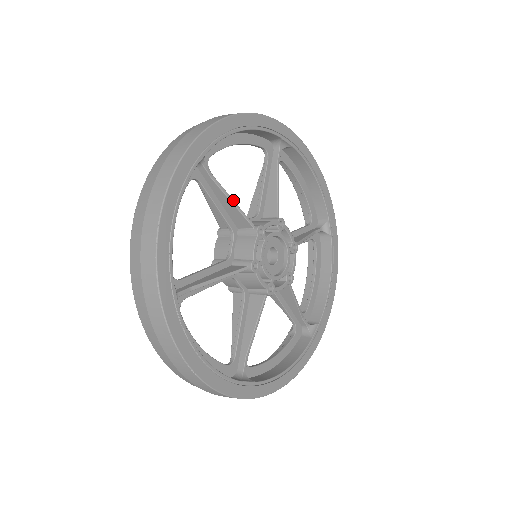
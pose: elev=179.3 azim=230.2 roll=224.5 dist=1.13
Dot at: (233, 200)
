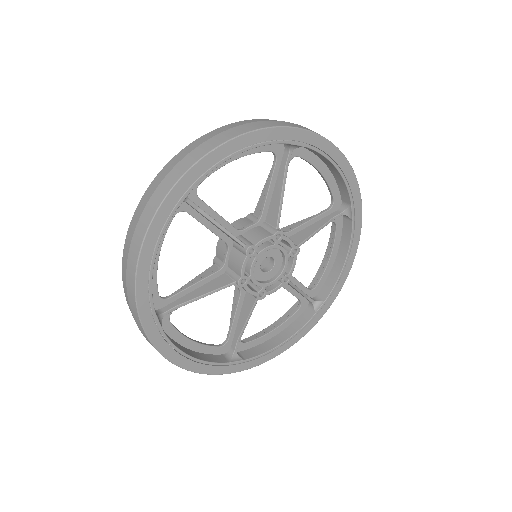
Dot at: (222, 226)
